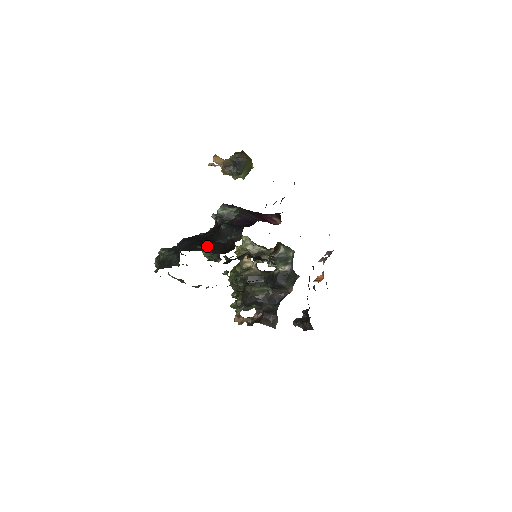
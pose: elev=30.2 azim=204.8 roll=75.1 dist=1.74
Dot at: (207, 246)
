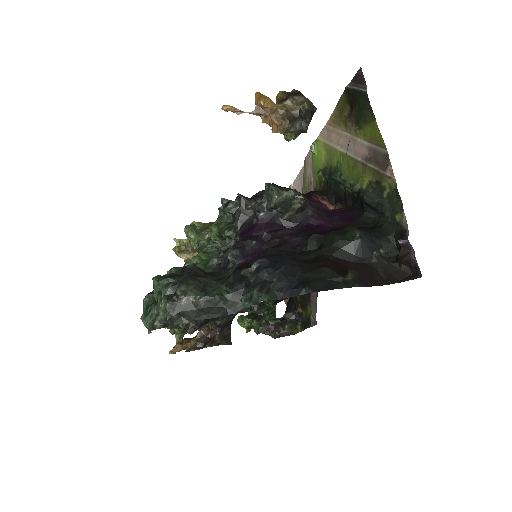
Dot at: (353, 274)
